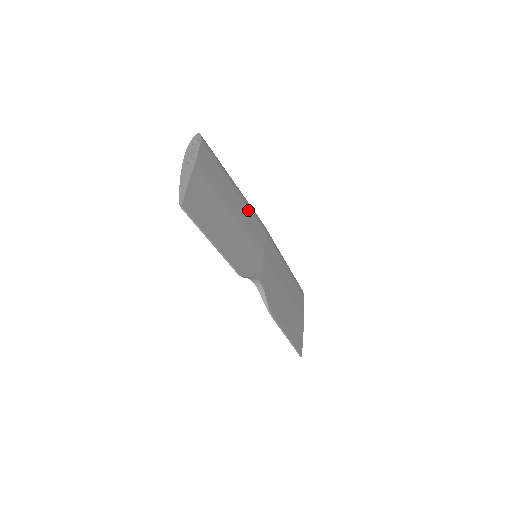
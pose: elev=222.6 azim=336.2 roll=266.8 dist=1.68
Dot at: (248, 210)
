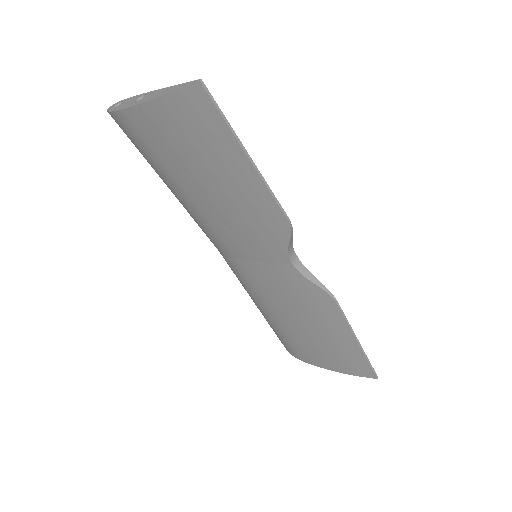
Dot at: occluded
